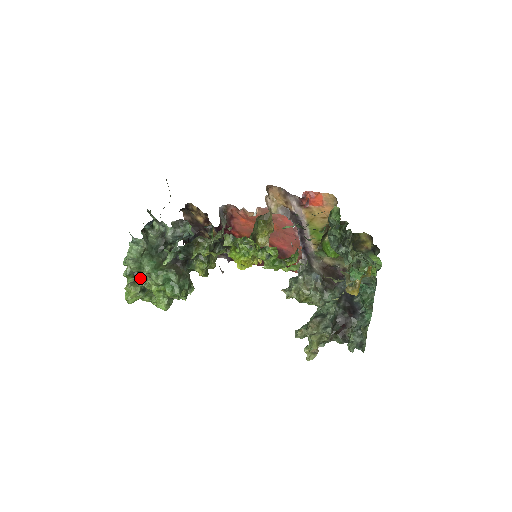
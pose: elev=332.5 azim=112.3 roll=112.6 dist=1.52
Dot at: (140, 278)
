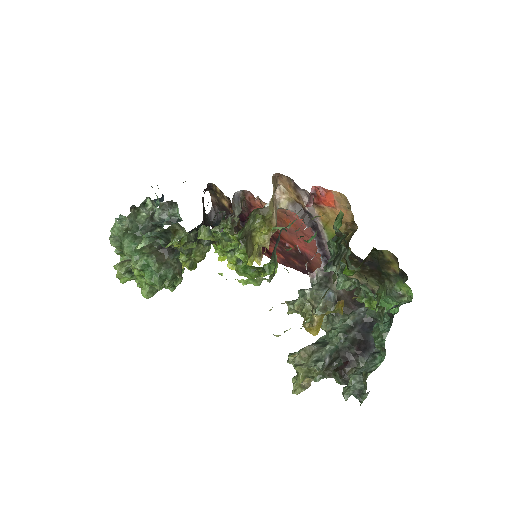
Dot at: occluded
